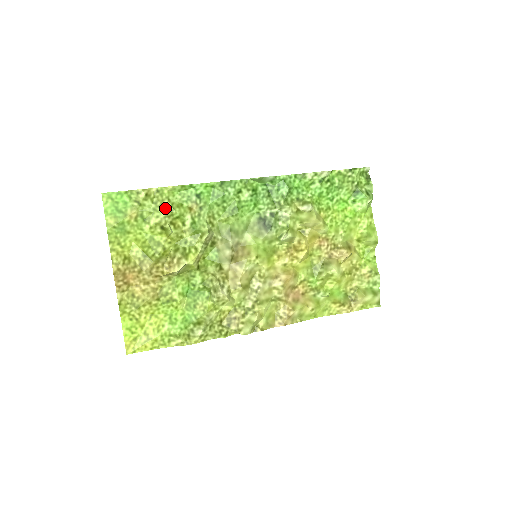
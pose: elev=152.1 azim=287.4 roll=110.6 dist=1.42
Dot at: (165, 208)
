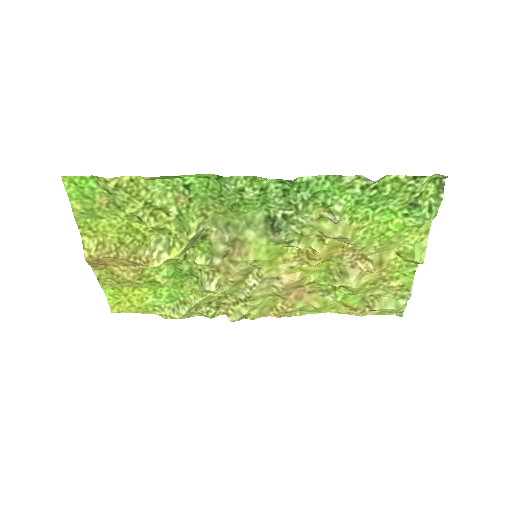
Dot at: (142, 199)
